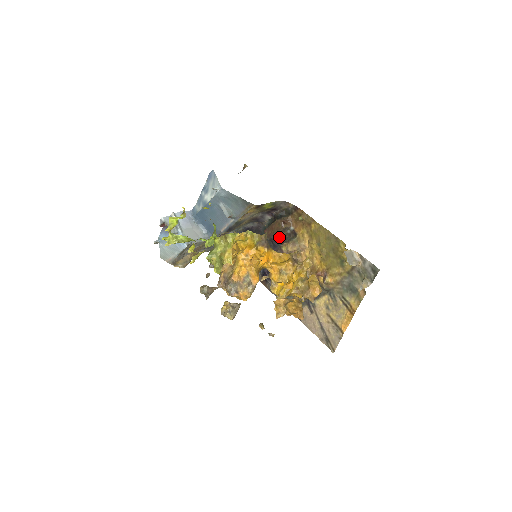
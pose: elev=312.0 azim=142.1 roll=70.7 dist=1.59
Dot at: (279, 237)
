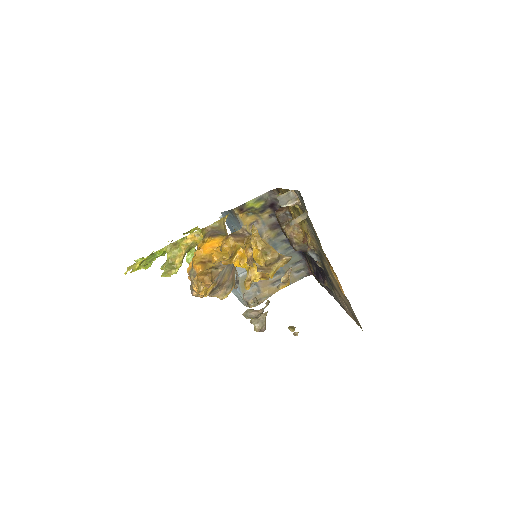
Dot at: occluded
